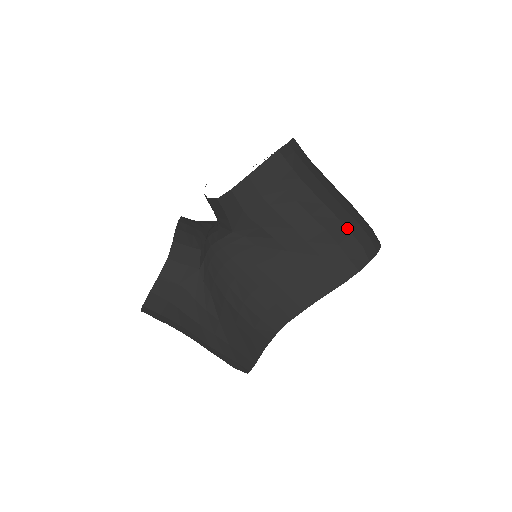
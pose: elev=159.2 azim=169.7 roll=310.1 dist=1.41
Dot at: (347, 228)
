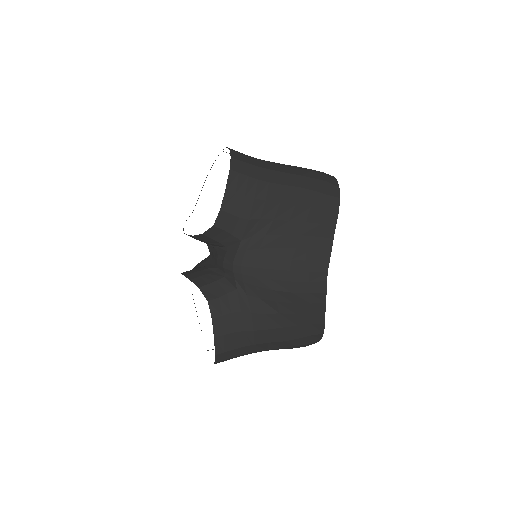
Dot at: (310, 177)
